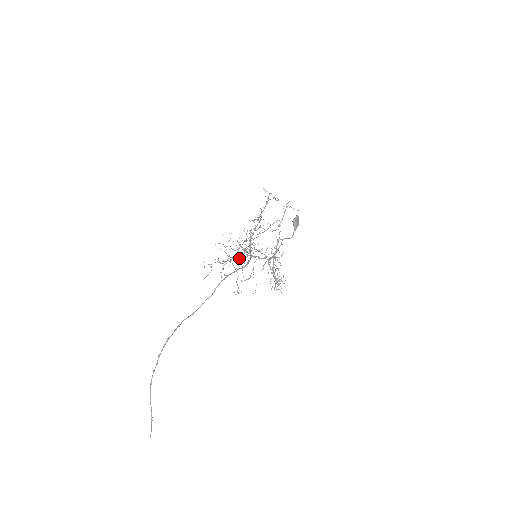
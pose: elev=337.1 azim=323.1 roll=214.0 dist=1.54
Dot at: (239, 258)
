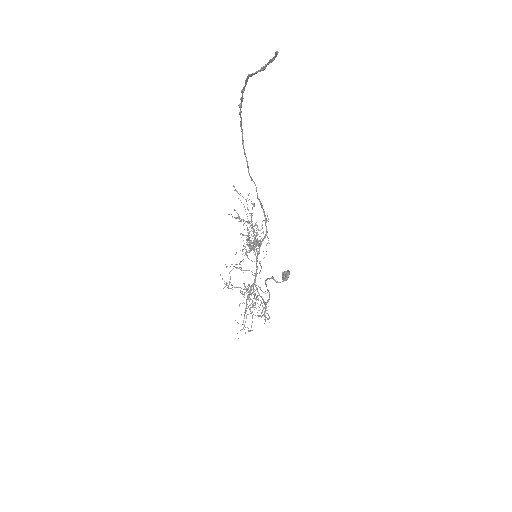
Dot at: (257, 226)
